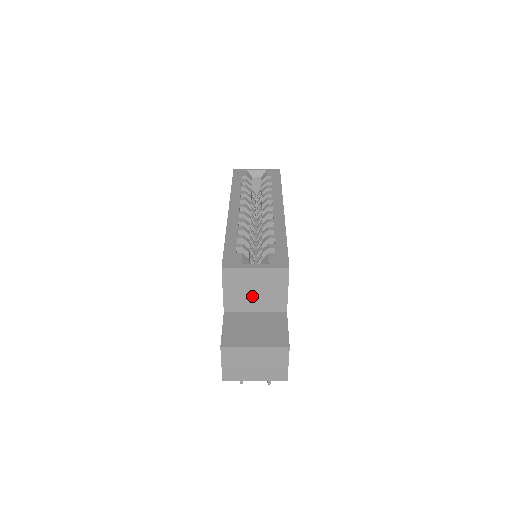
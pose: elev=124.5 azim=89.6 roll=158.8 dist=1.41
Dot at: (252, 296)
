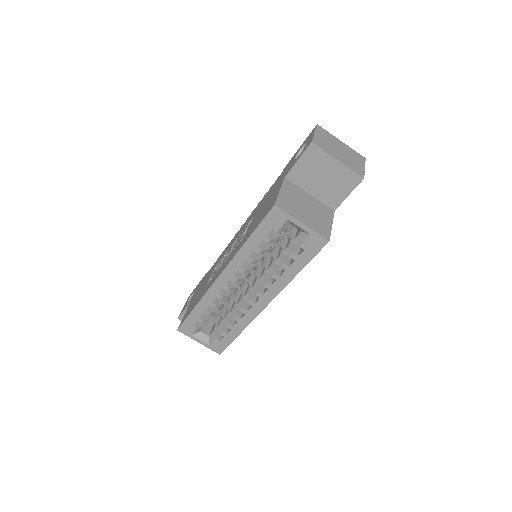
Dot at: occluded
